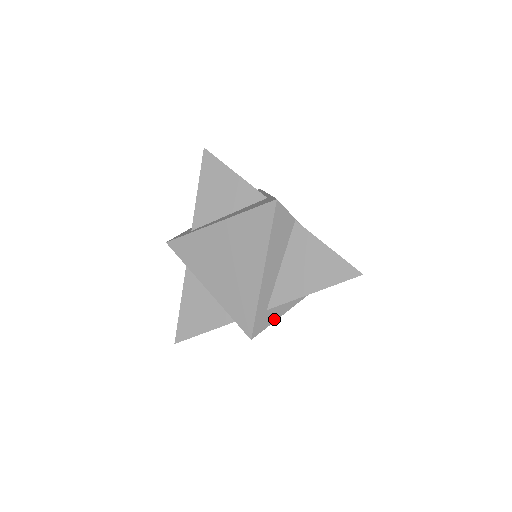
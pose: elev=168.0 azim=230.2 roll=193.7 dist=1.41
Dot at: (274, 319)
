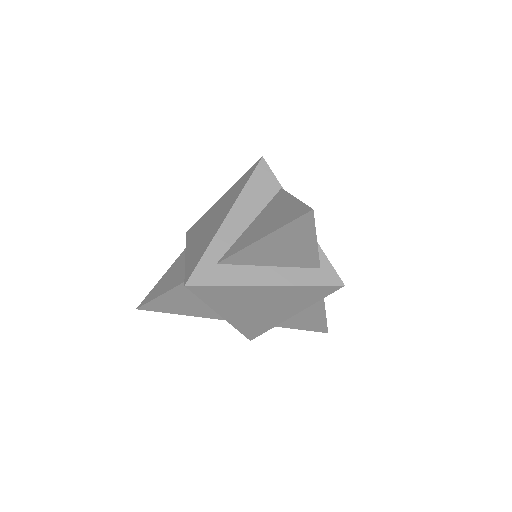
Dot at: (224, 283)
